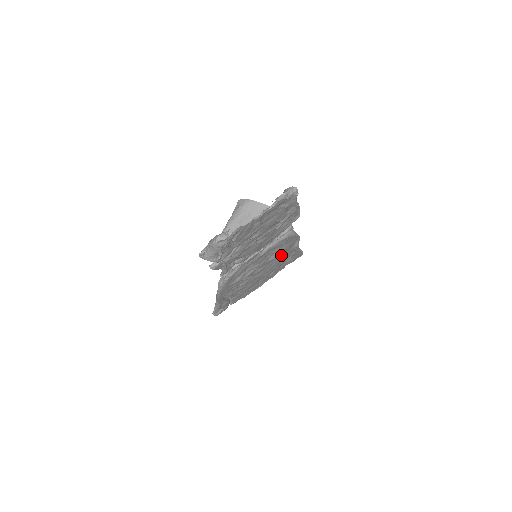
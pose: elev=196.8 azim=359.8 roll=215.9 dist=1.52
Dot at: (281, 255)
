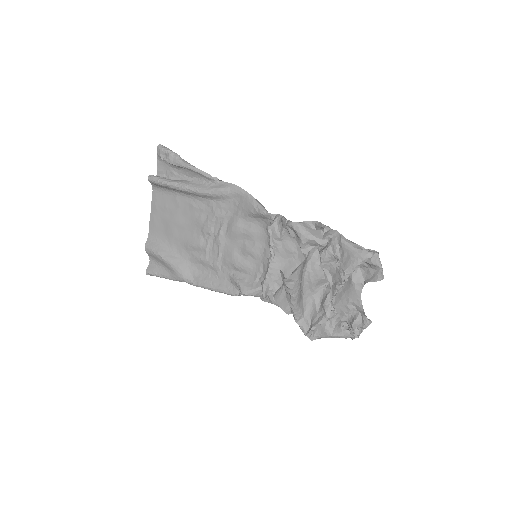
Dot at: (220, 207)
